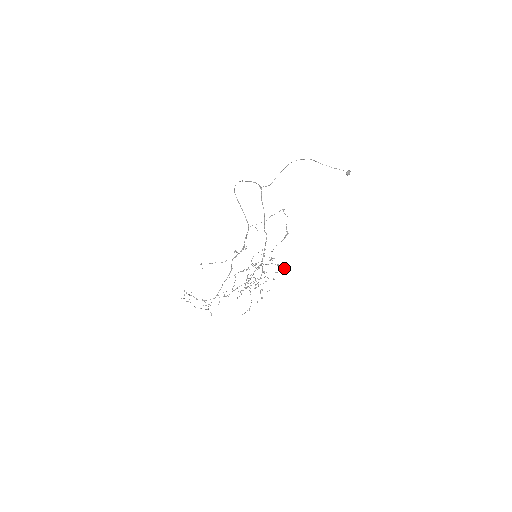
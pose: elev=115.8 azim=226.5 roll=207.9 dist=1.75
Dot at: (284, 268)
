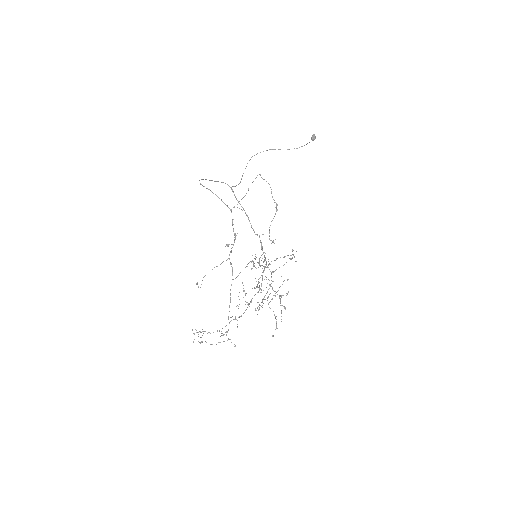
Dot at: occluded
